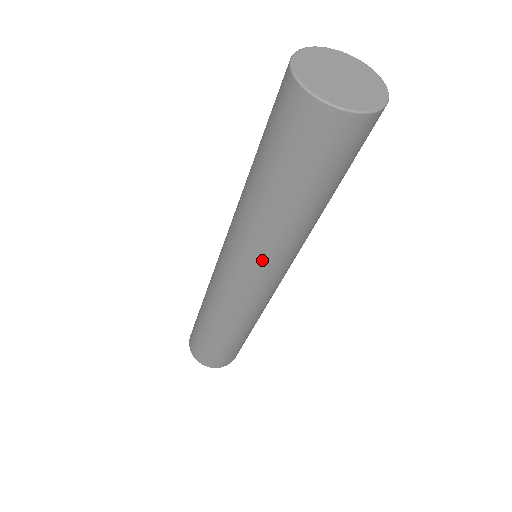
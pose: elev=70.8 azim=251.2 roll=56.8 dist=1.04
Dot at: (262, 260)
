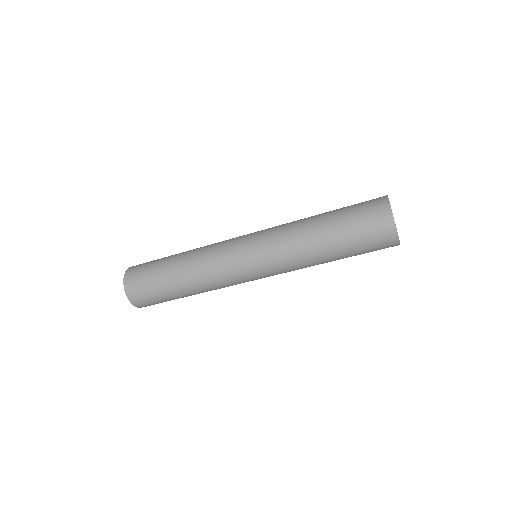
Dot at: (284, 271)
